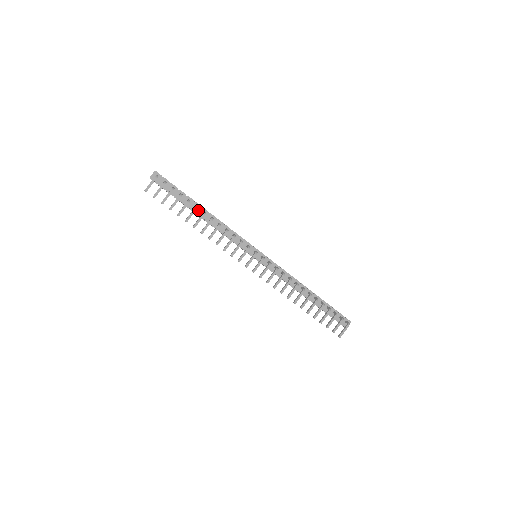
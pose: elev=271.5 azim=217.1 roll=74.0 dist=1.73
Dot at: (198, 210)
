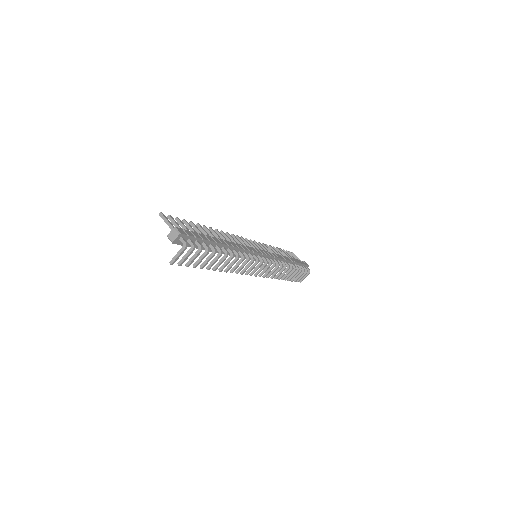
Dot at: occluded
